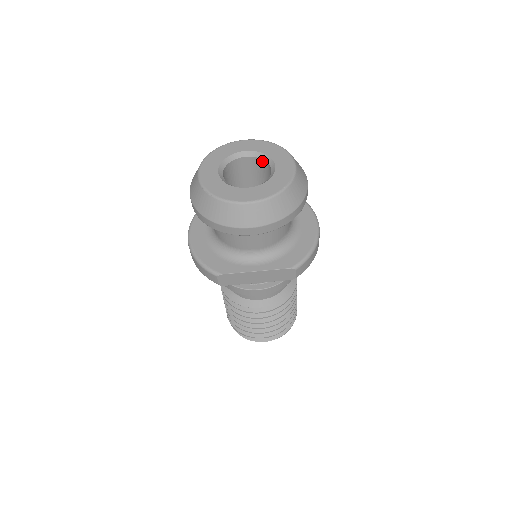
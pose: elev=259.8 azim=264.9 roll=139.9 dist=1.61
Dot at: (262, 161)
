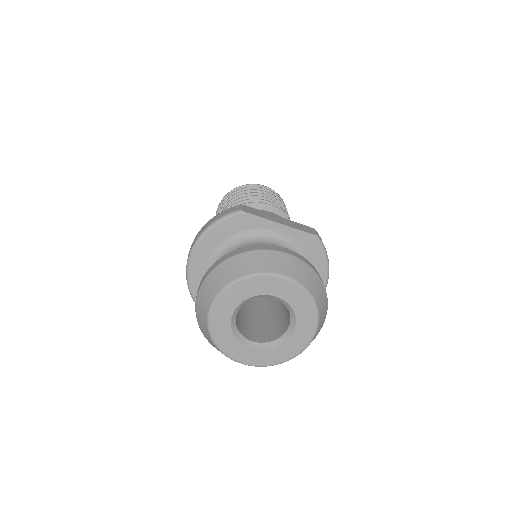
Dot at: (287, 307)
